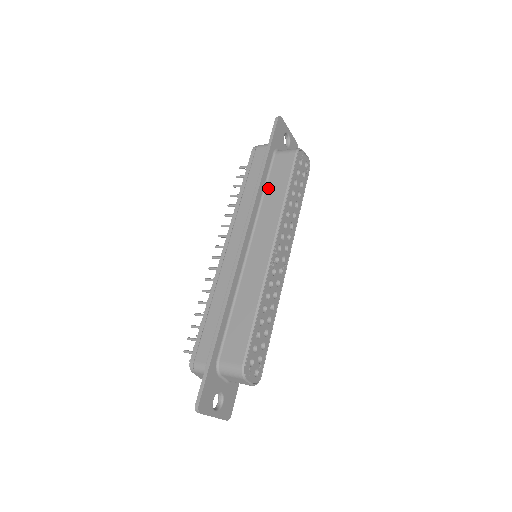
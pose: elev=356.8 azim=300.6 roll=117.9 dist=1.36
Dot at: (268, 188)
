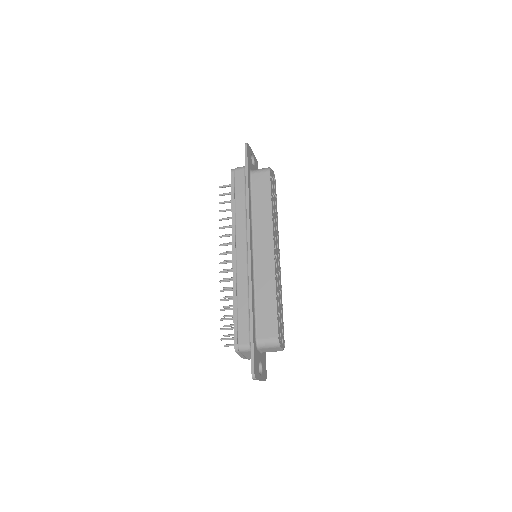
Dot at: (254, 202)
